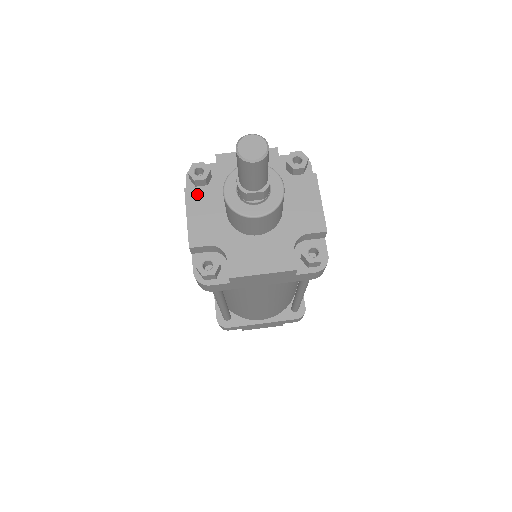
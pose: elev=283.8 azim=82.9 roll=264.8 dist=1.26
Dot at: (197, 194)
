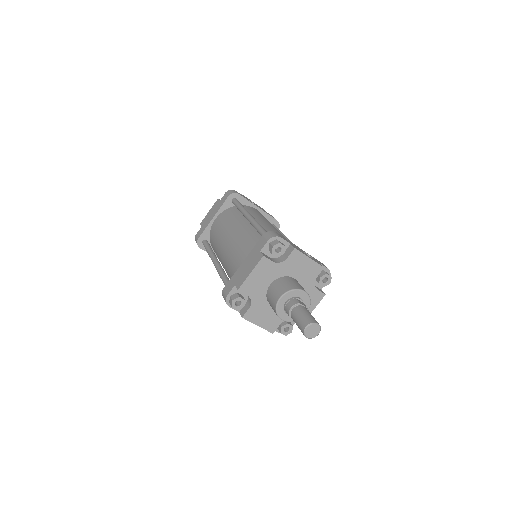
Dot at: (266, 264)
